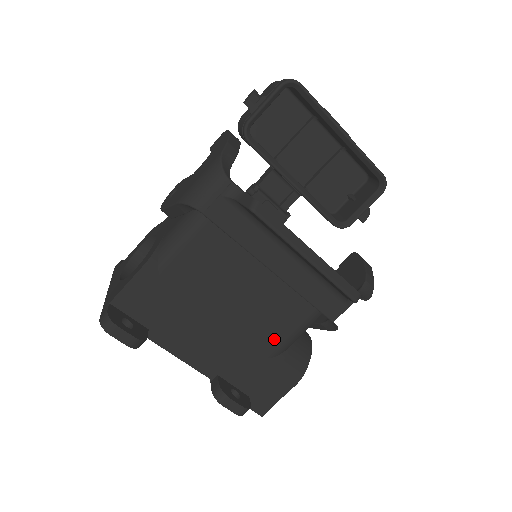
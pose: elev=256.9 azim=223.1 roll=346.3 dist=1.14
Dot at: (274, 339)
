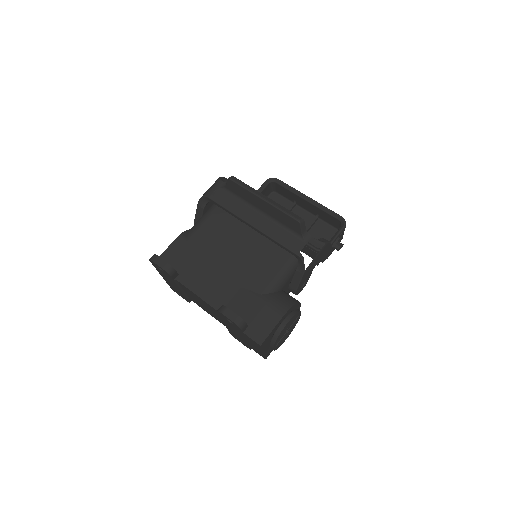
Dot at: (262, 280)
